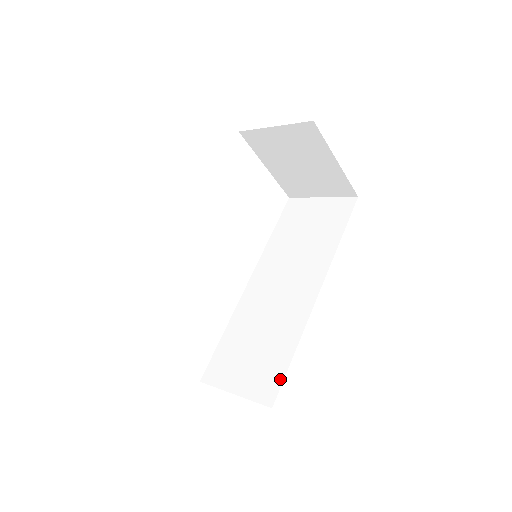
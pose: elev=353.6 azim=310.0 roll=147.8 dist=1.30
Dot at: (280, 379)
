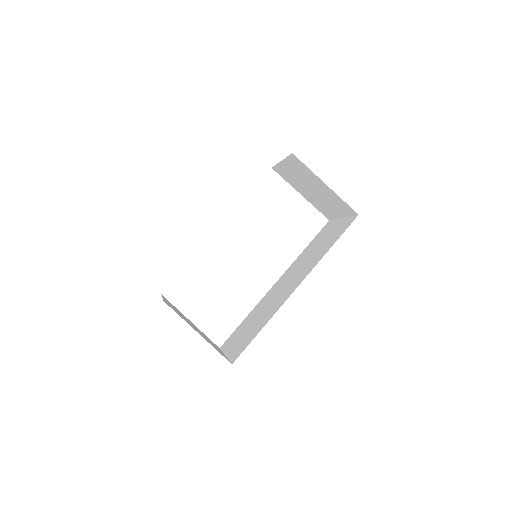
Dot at: (246, 346)
